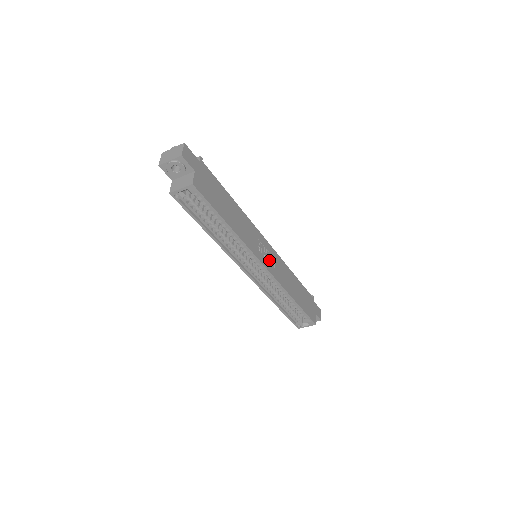
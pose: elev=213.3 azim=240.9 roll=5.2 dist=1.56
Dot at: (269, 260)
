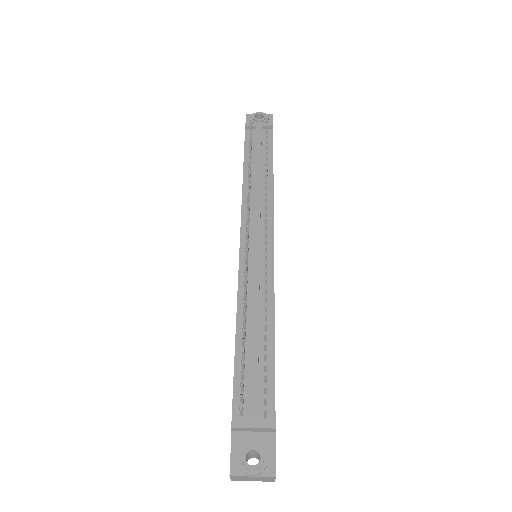
Dot at: occluded
